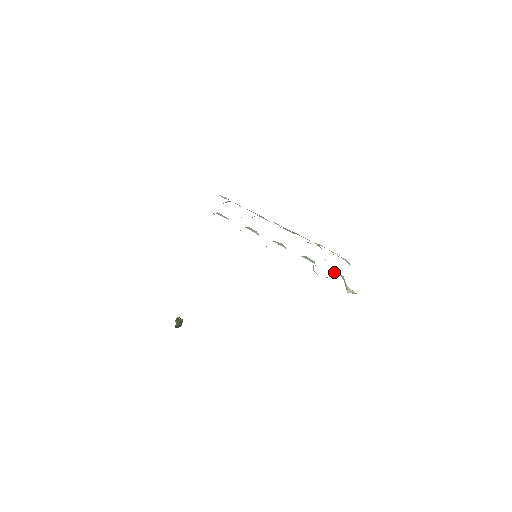
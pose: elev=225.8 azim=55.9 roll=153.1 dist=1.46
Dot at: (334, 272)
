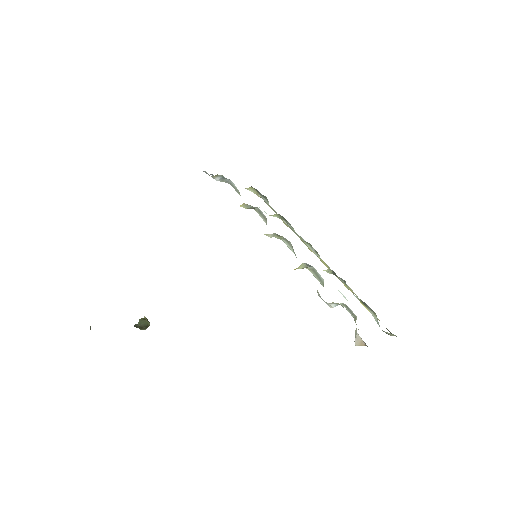
Dot at: (347, 308)
